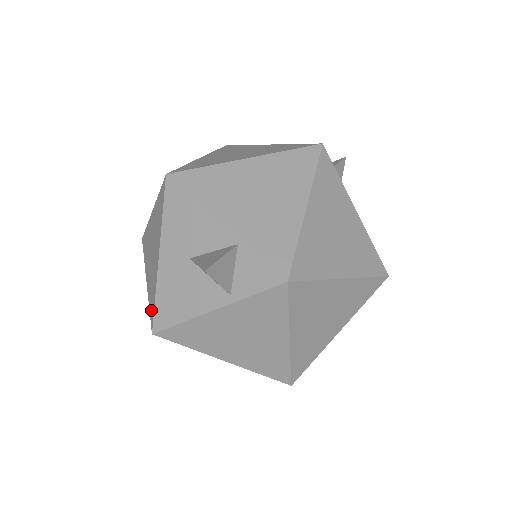
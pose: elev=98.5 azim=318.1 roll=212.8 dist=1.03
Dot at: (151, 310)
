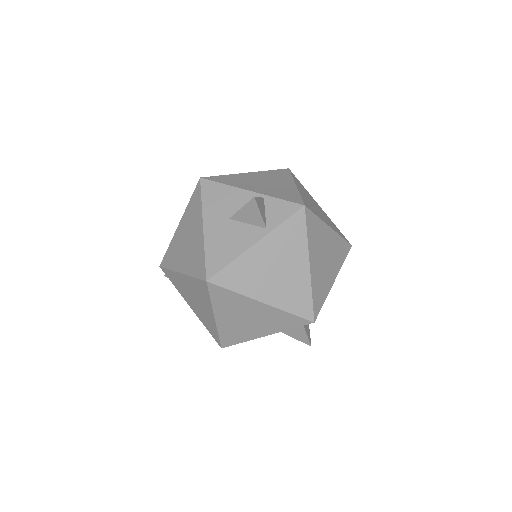
Dot at: (199, 271)
